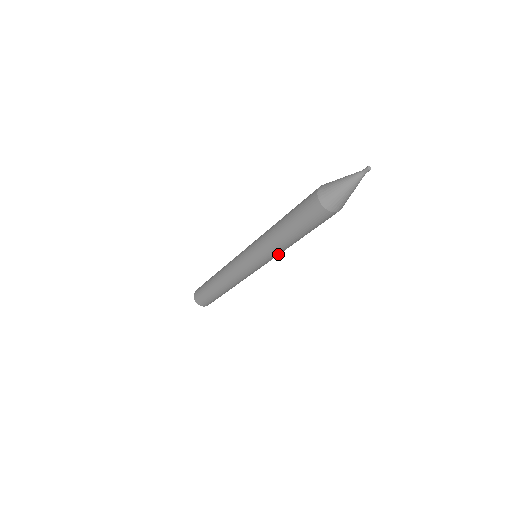
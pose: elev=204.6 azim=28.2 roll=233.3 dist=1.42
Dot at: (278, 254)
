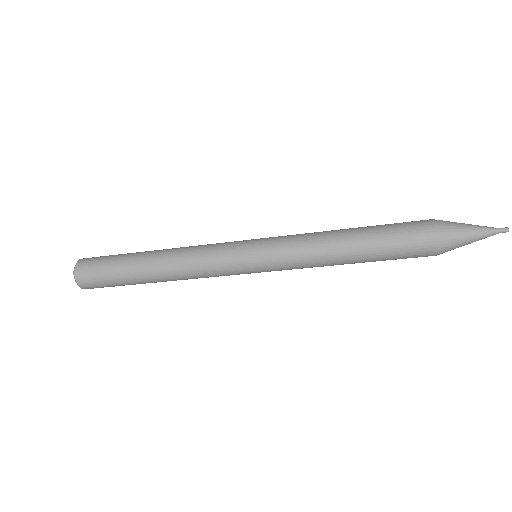
Dot at: (302, 262)
